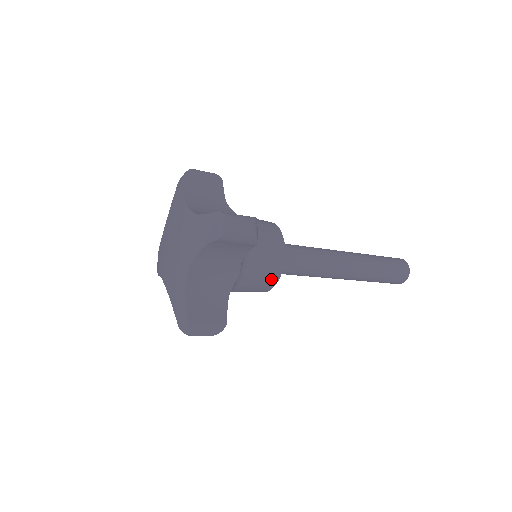
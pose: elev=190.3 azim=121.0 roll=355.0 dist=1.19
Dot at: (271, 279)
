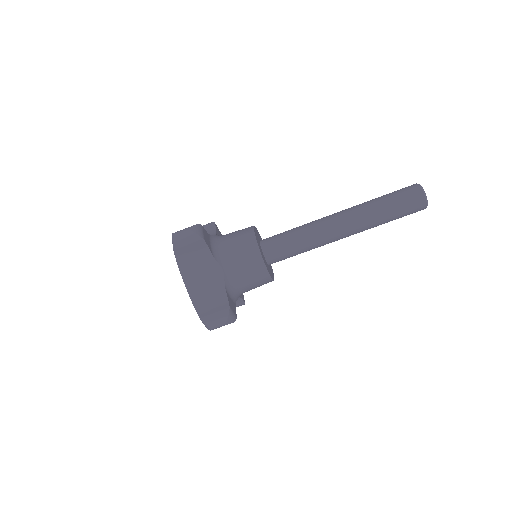
Dot at: (256, 262)
